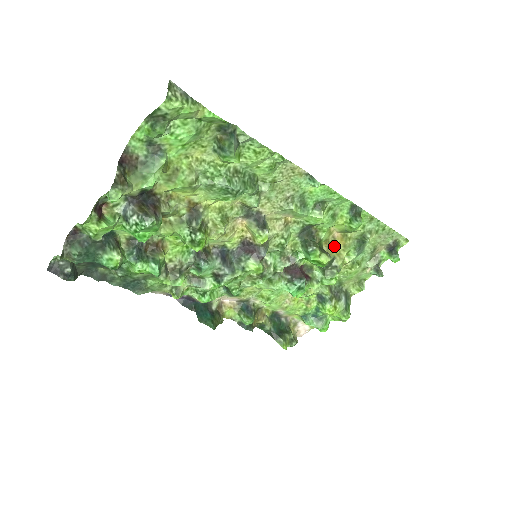
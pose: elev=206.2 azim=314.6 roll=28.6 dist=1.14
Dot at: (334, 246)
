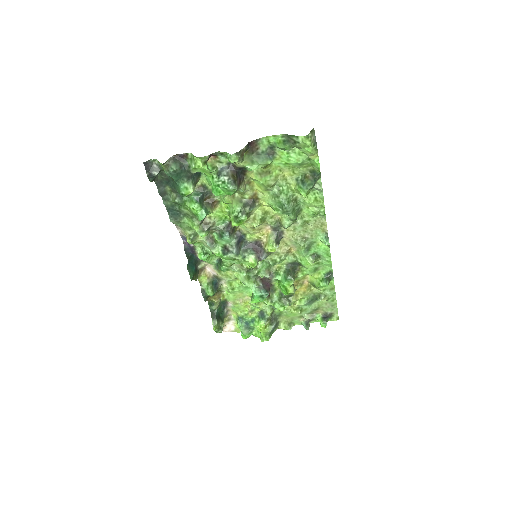
Dot at: (299, 288)
